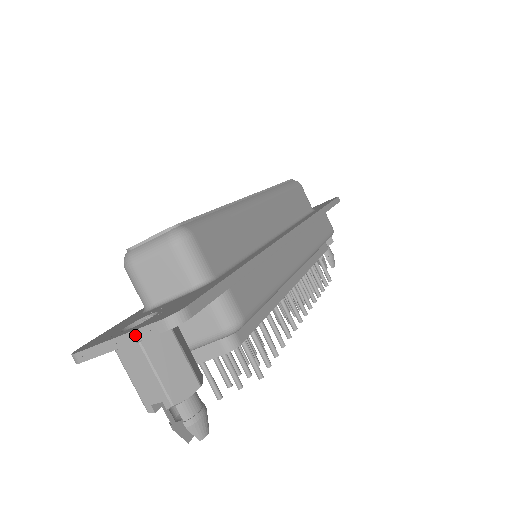
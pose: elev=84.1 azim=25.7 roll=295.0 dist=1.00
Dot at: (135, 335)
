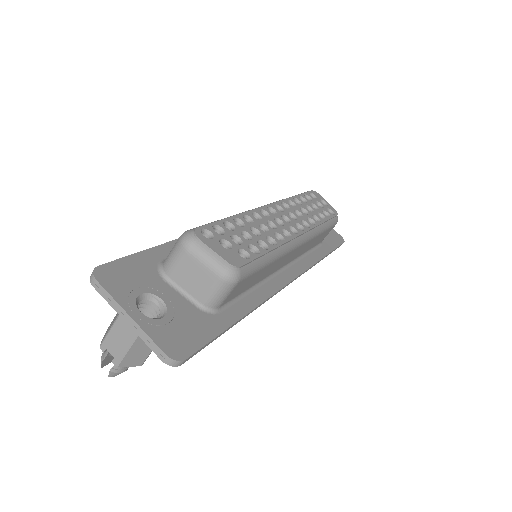
Dot at: (143, 334)
